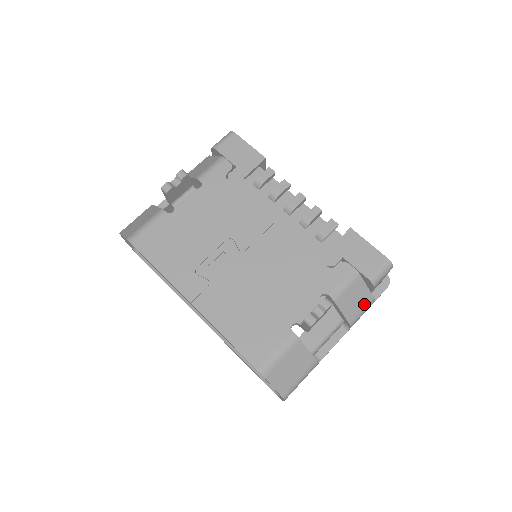
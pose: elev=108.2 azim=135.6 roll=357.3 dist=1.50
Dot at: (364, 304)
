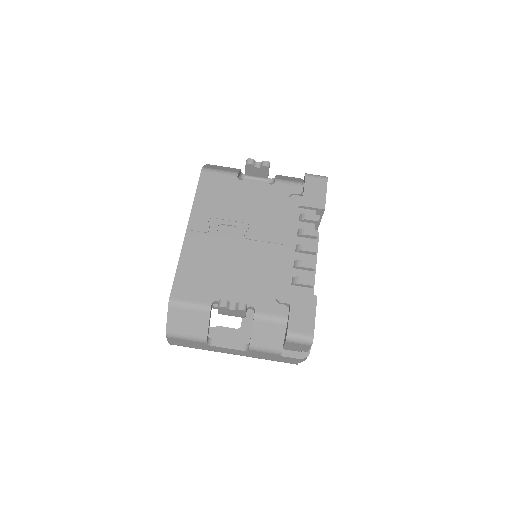
Dot at: (271, 346)
